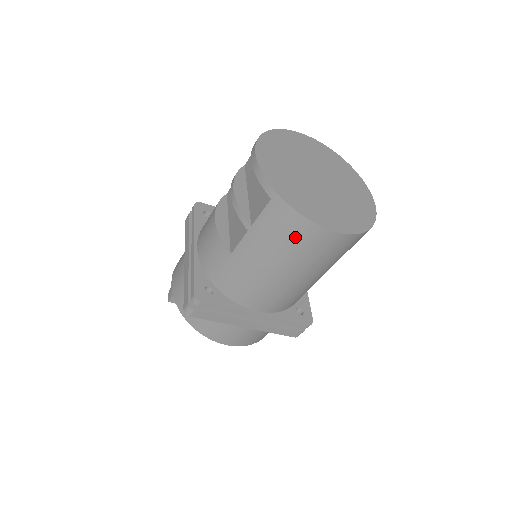
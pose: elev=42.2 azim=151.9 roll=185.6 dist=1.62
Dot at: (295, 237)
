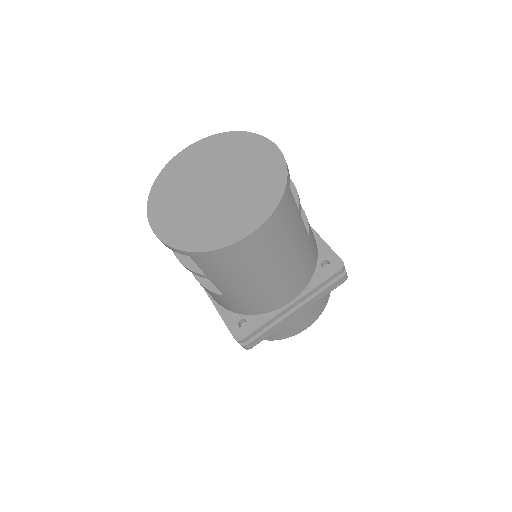
Dot at: (235, 261)
